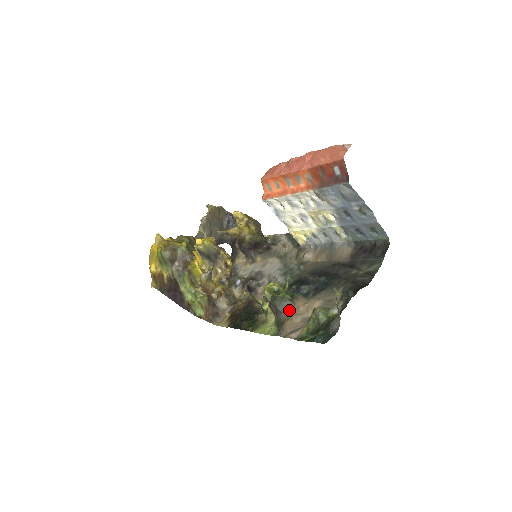
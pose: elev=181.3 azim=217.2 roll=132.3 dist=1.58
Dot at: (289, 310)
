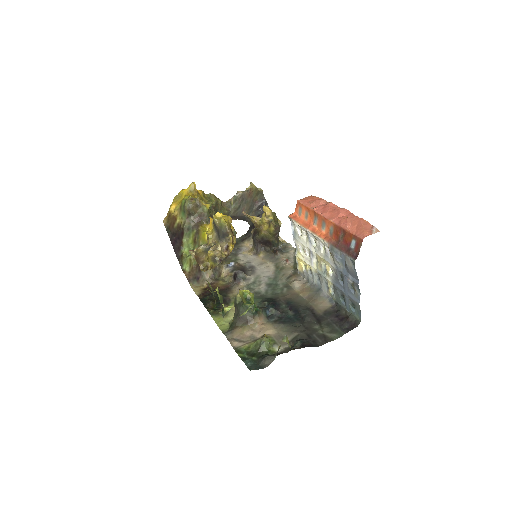
Dot at: (247, 320)
